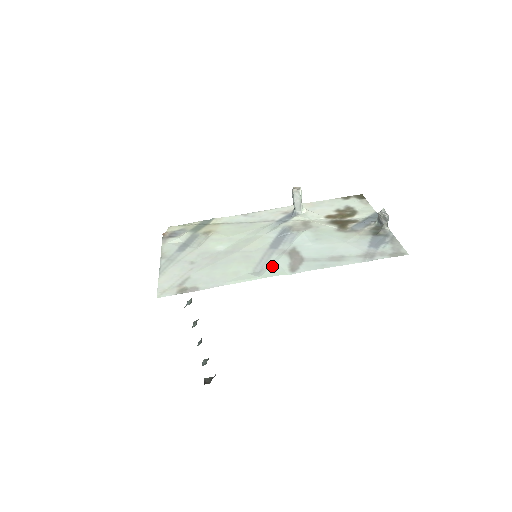
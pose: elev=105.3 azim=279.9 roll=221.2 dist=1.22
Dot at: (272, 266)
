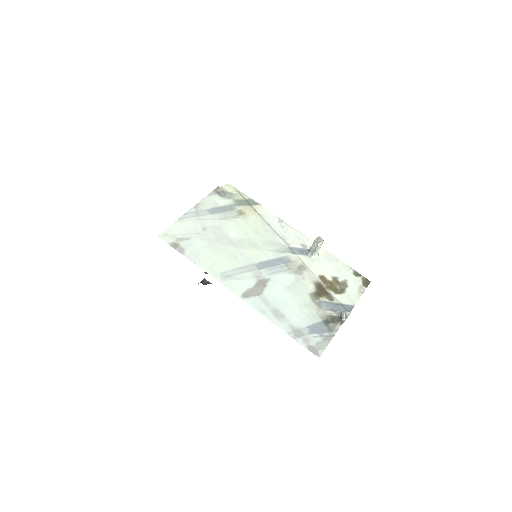
Dot at: (238, 280)
